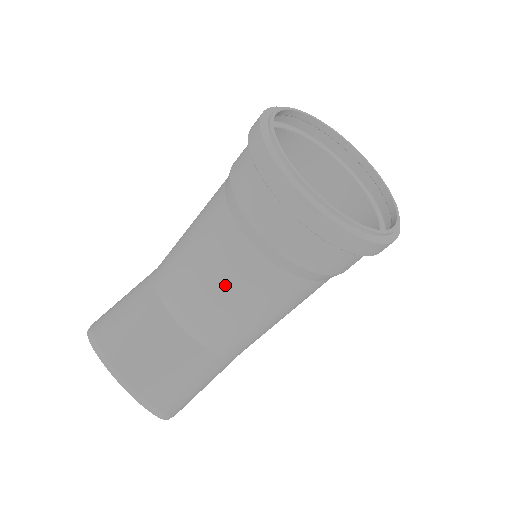
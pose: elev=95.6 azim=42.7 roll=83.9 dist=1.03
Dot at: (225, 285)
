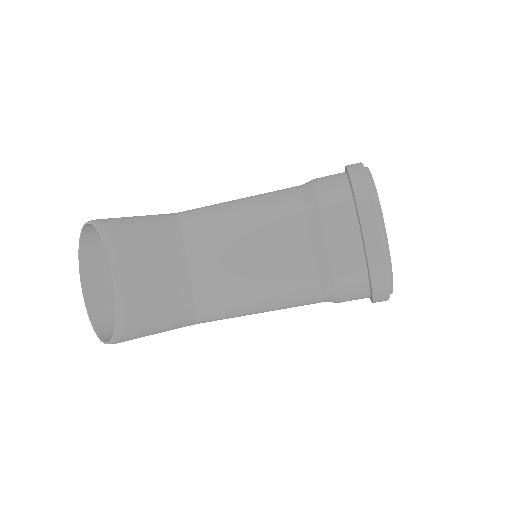
Dot at: (262, 257)
